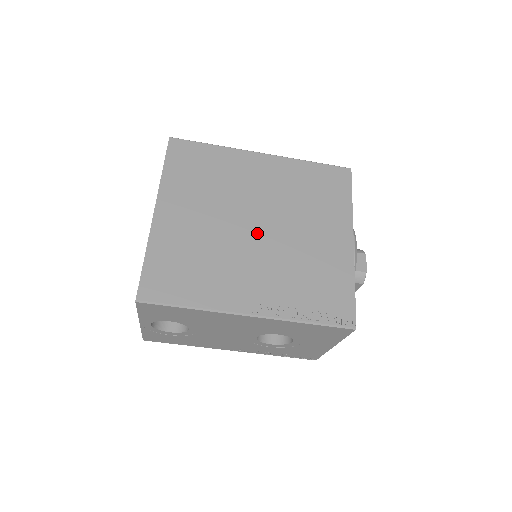
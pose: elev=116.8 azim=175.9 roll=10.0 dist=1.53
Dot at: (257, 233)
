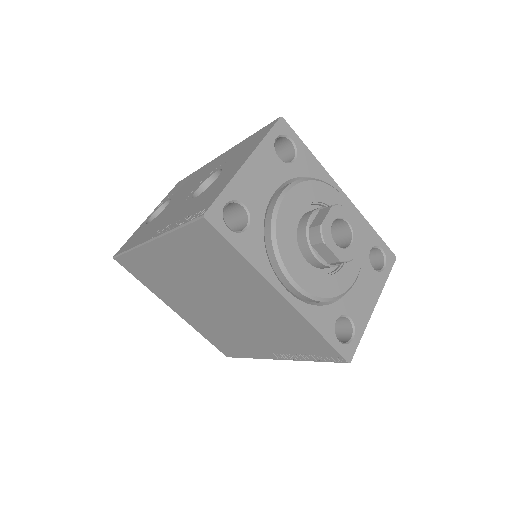
Dot at: (224, 310)
